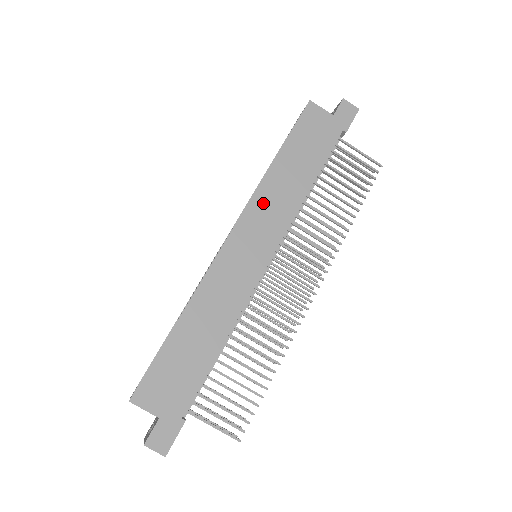
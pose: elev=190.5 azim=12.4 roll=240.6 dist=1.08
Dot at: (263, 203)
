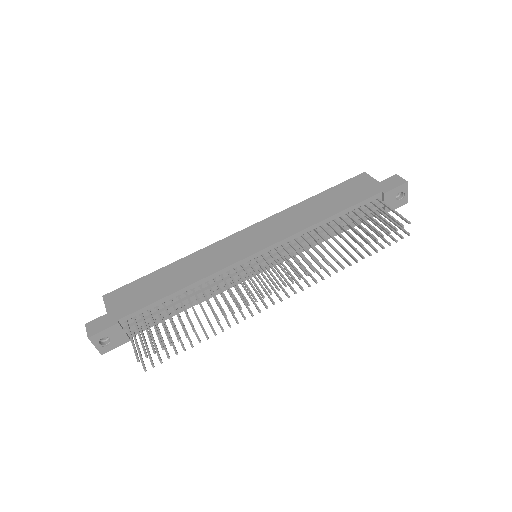
Dot at: (280, 219)
